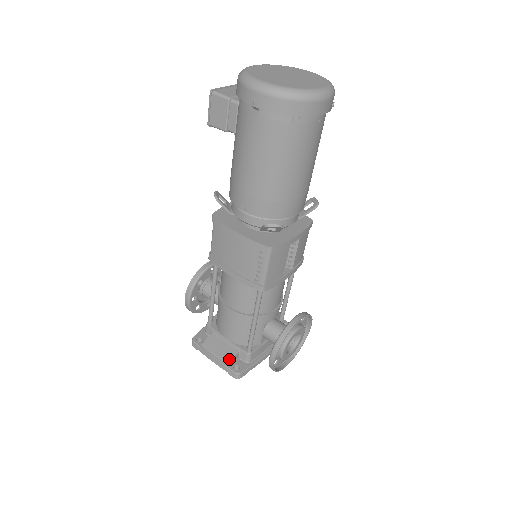
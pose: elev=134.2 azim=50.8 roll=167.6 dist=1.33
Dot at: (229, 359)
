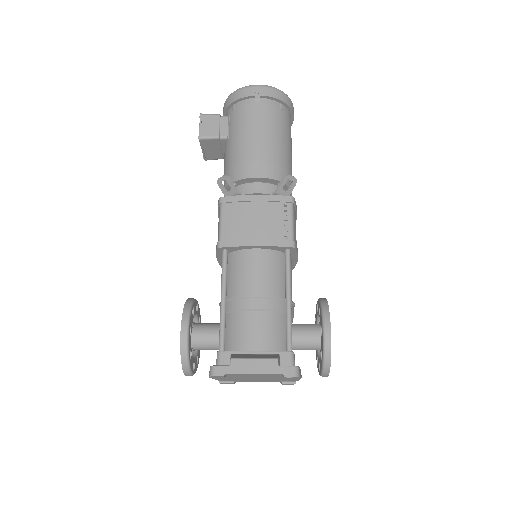
Dot at: (276, 357)
